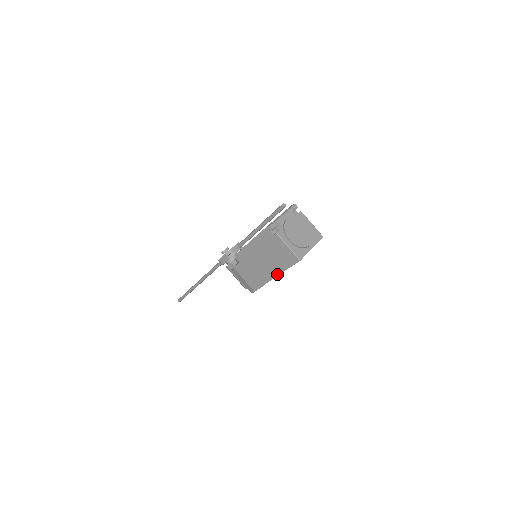
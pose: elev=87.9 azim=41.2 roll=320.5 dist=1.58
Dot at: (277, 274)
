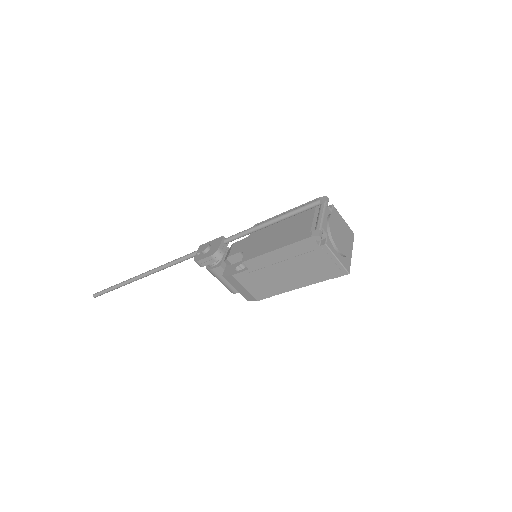
Dot at: (304, 285)
